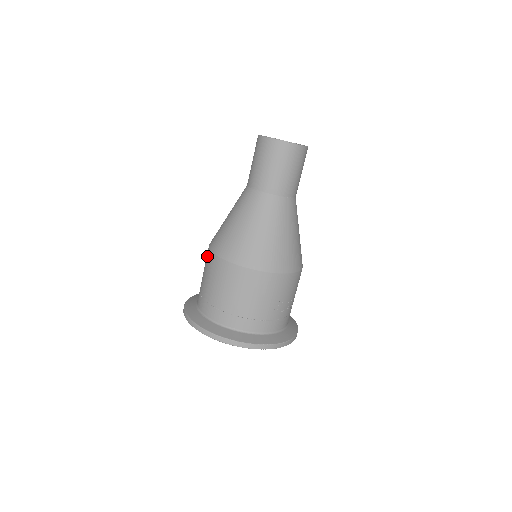
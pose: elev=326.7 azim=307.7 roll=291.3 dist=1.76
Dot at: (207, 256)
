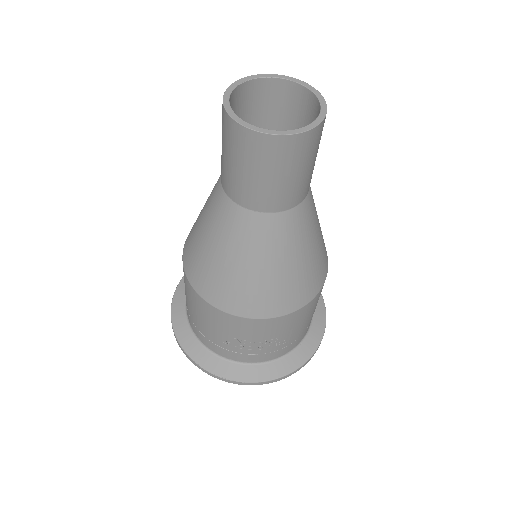
Dot at: occluded
